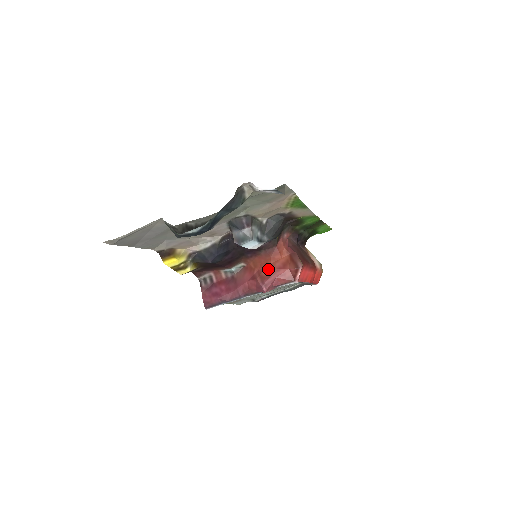
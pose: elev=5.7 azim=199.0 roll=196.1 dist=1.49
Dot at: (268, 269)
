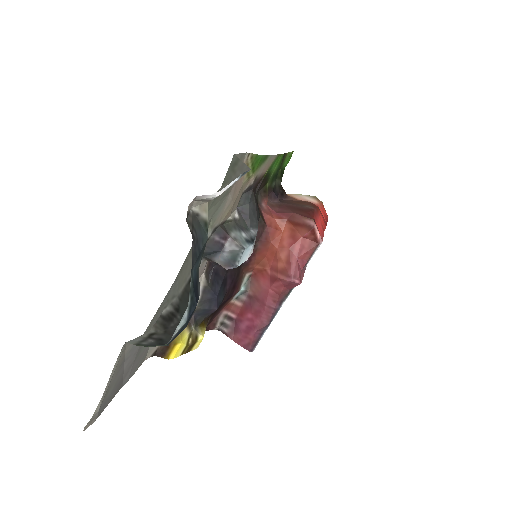
Dot at: (280, 257)
